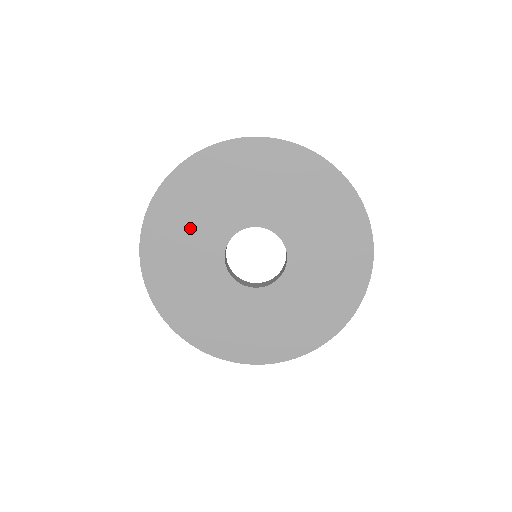
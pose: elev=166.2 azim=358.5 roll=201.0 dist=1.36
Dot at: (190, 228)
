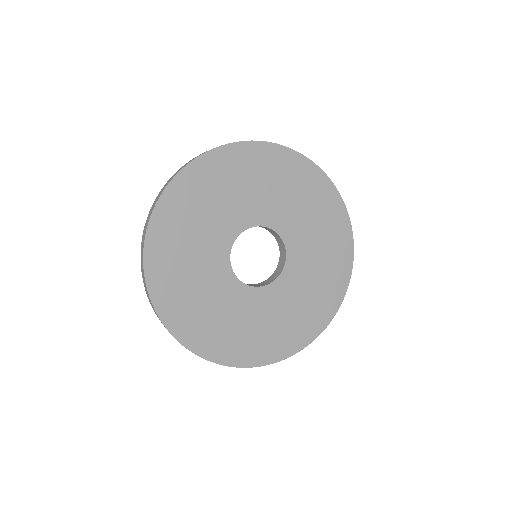
Dot at: (196, 285)
